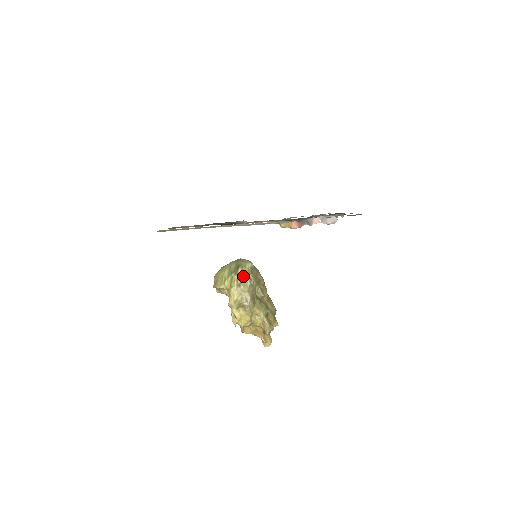
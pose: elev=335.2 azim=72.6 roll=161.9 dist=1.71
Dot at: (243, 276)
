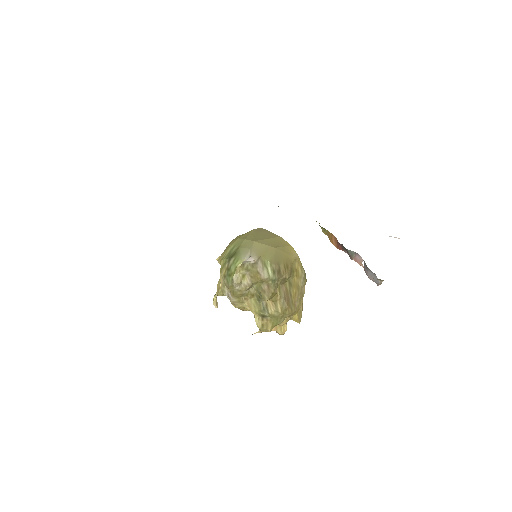
Dot at: (230, 270)
